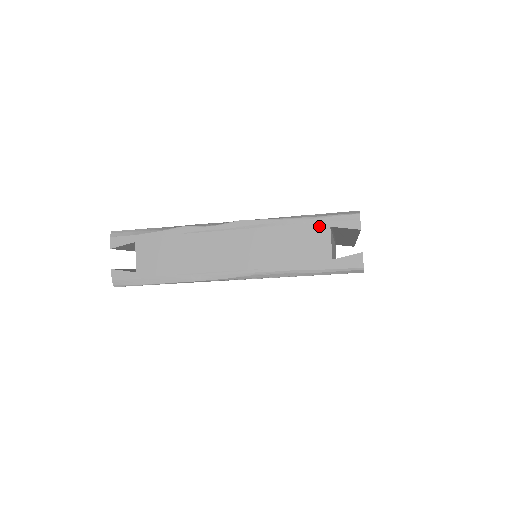
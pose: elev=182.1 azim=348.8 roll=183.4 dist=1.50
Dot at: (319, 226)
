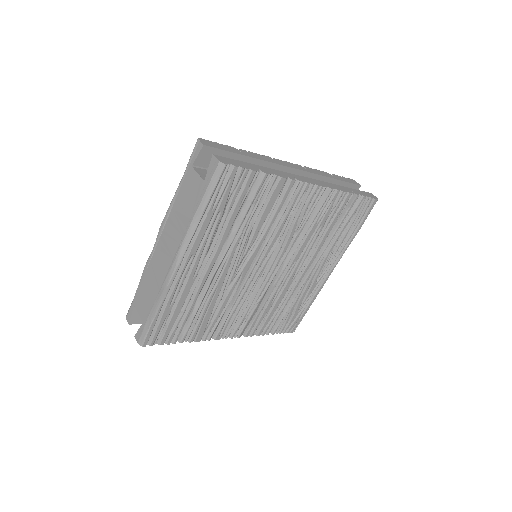
Dot at: (187, 174)
